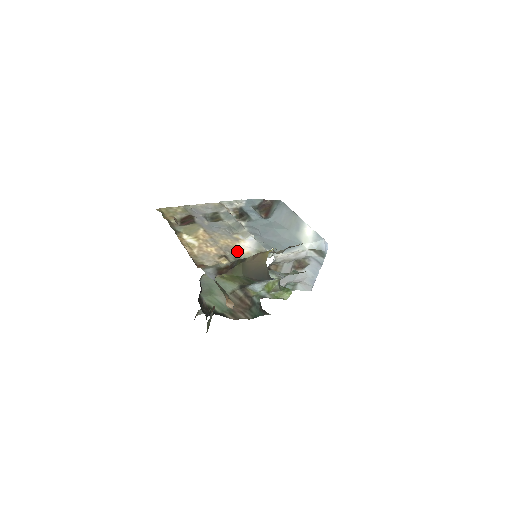
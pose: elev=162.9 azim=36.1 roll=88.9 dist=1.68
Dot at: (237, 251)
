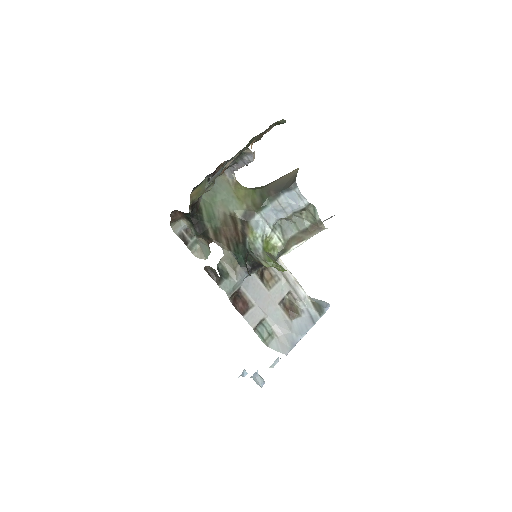
Dot at: occluded
